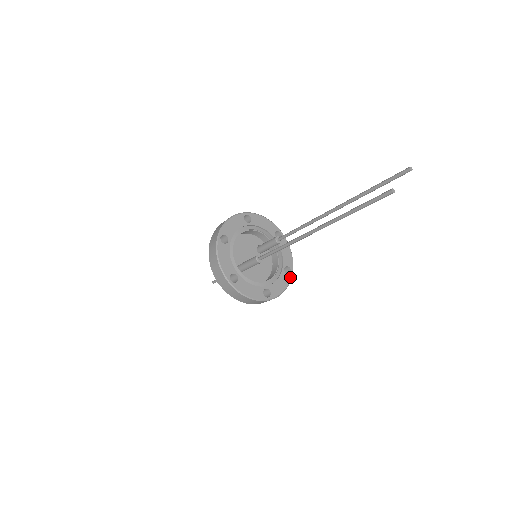
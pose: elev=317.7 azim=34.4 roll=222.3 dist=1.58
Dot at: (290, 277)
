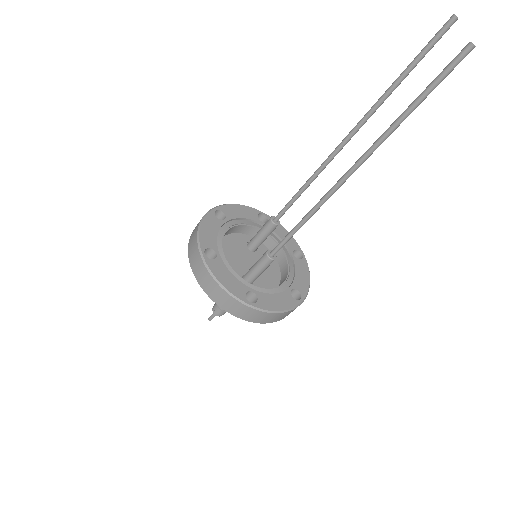
Dot at: (305, 261)
